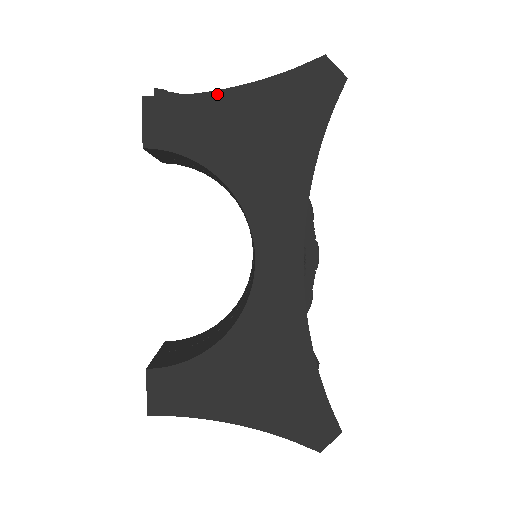
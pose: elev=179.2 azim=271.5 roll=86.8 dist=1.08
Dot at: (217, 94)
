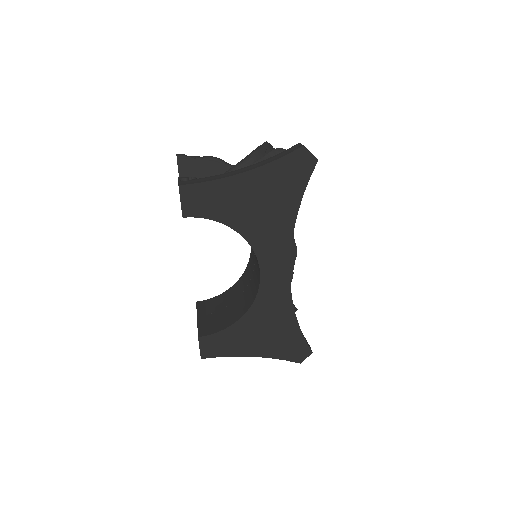
Dot at: (230, 179)
